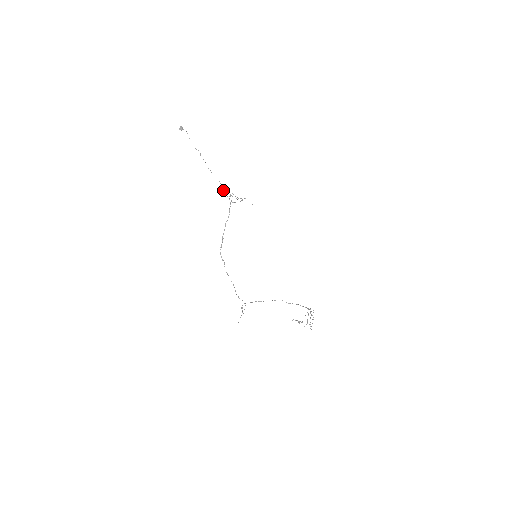
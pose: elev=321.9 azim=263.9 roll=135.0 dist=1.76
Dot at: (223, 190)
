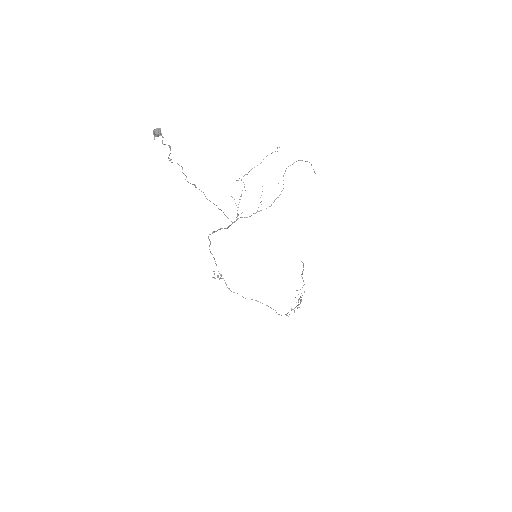
Dot at: occluded
